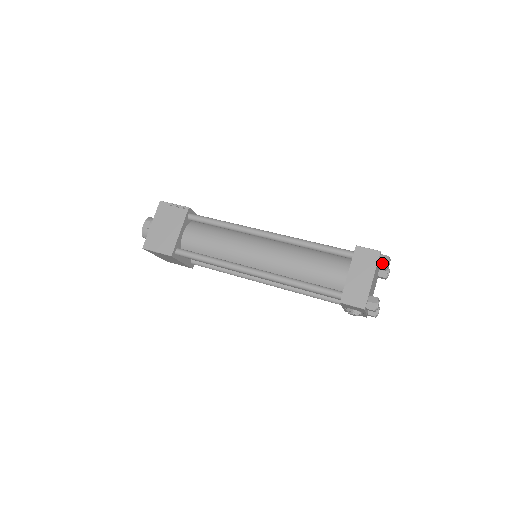
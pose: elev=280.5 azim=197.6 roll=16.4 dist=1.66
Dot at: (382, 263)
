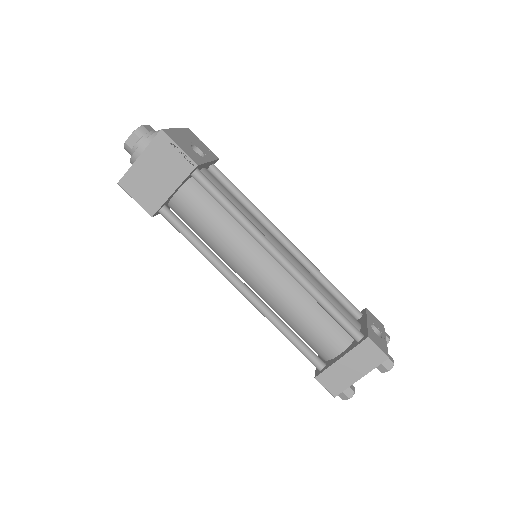
Dot at: (382, 368)
